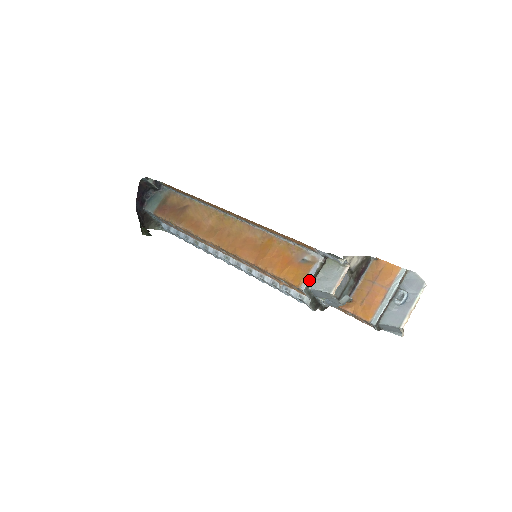
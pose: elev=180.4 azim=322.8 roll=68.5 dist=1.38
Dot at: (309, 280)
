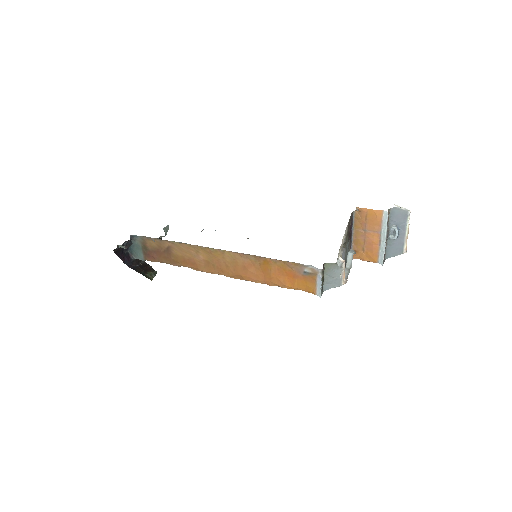
Dot at: (320, 289)
